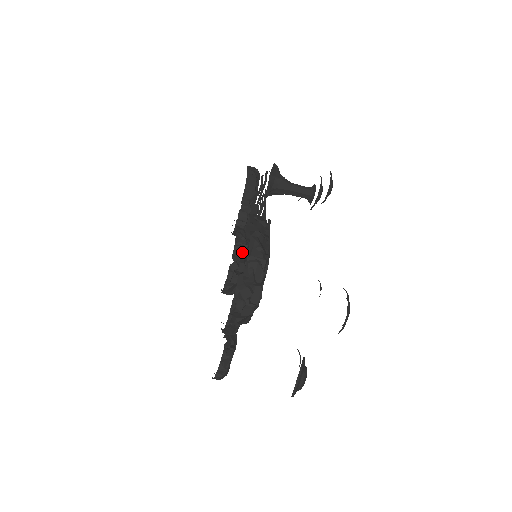
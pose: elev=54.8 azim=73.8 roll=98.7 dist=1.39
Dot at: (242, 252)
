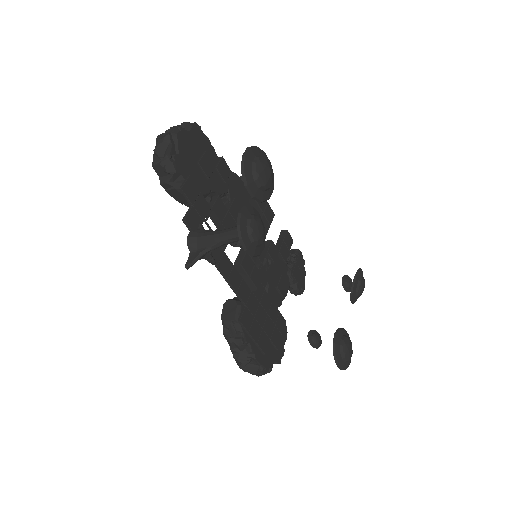
Dot at: occluded
